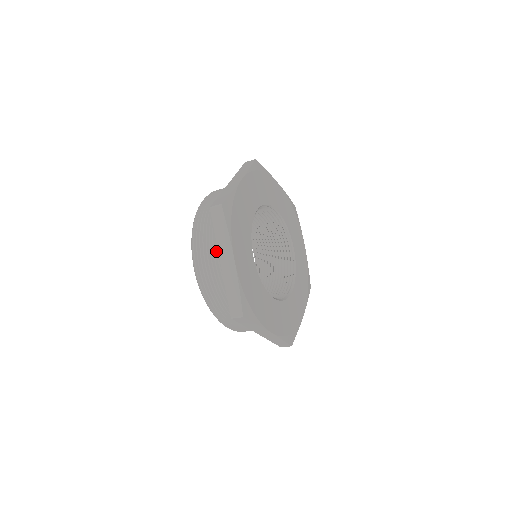
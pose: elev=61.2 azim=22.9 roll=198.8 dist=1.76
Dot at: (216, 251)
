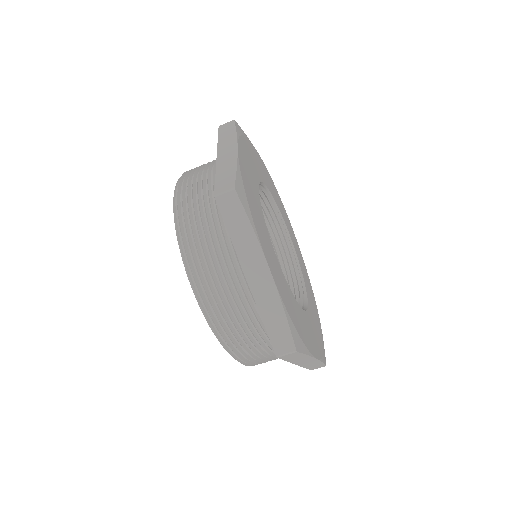
Dot at: (229, 262)
